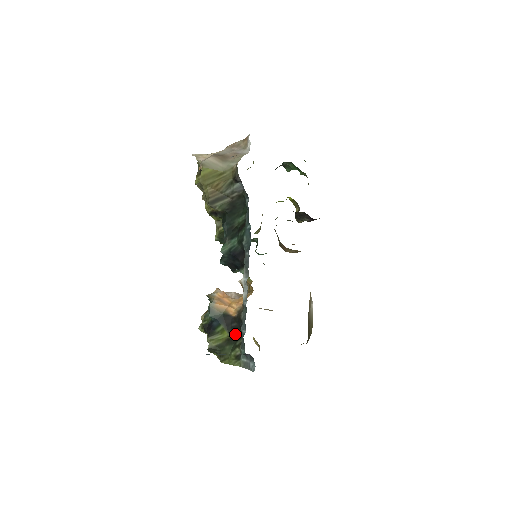
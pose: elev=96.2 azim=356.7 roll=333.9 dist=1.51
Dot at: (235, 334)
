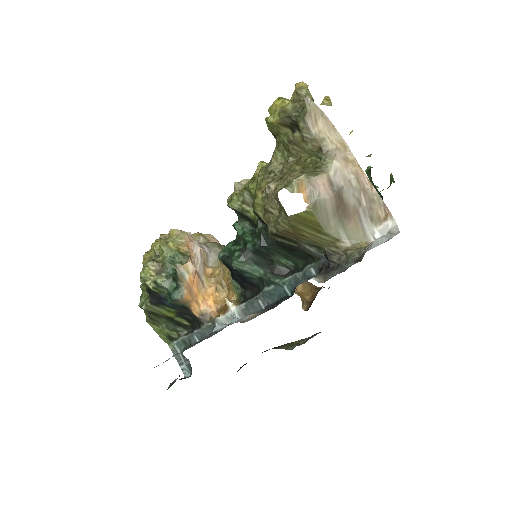
Dot at: (182, 322)
